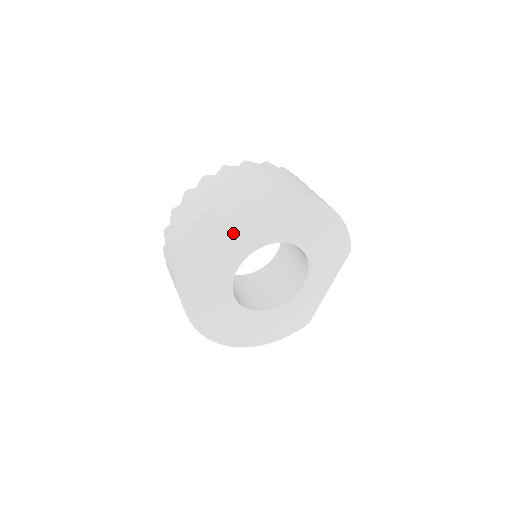
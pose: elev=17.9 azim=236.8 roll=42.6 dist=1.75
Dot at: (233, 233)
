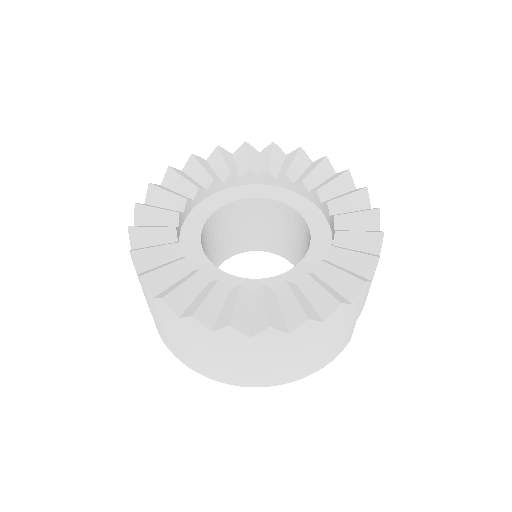
Dot at: occluded
